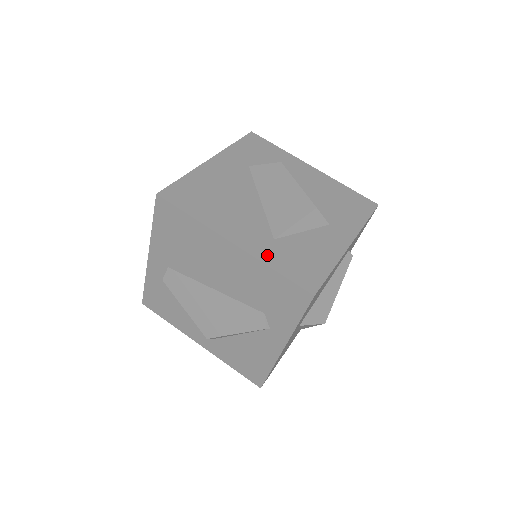
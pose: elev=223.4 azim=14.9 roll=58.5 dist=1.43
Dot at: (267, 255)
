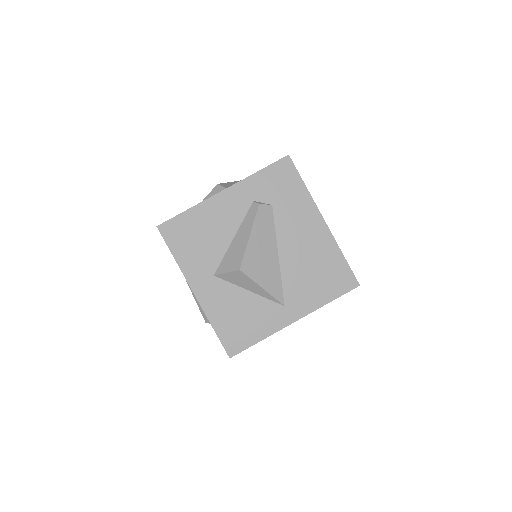
Dot at: occluded
